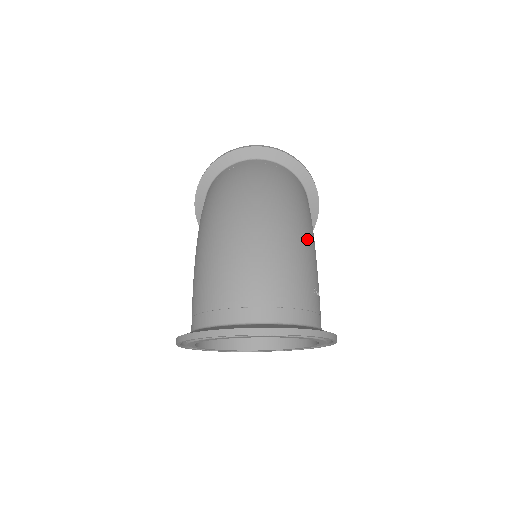
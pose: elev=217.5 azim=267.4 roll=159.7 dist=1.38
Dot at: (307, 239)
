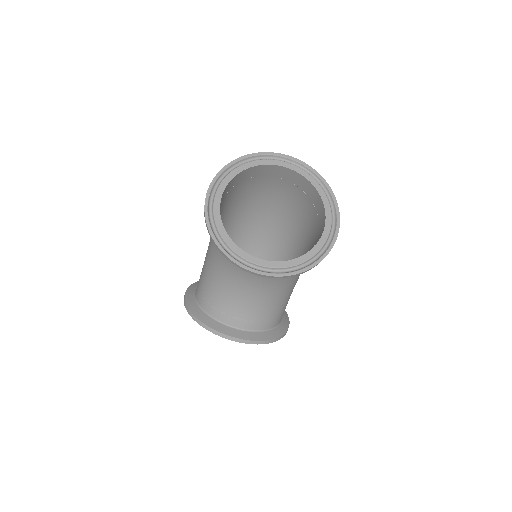
Dot at: (300, 241)
